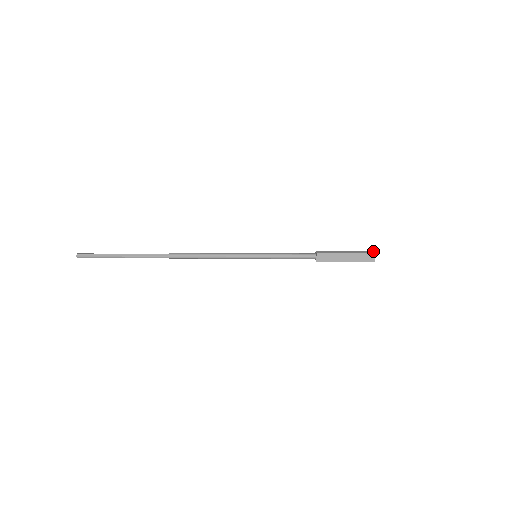
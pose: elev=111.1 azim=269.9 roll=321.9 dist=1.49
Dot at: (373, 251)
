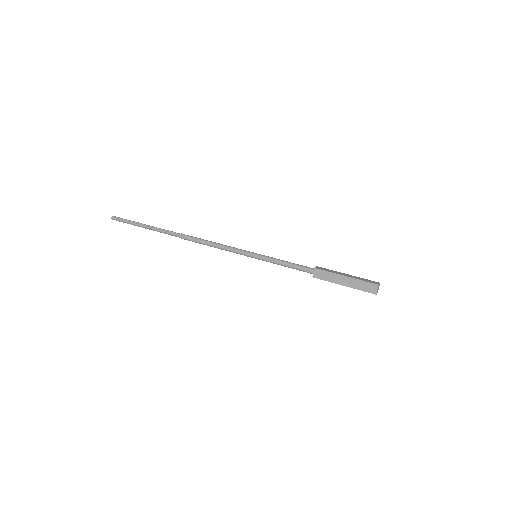
Dot at: (378, 282)
